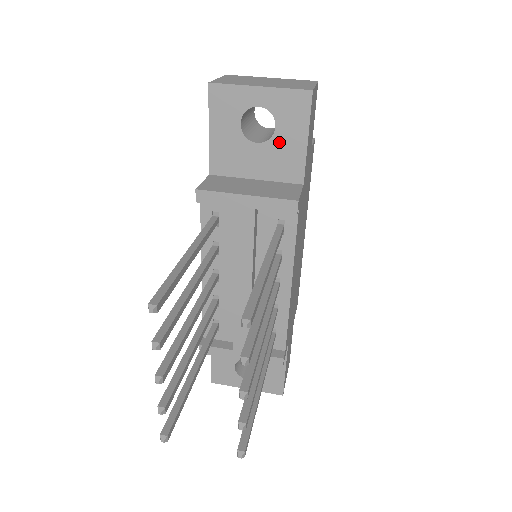
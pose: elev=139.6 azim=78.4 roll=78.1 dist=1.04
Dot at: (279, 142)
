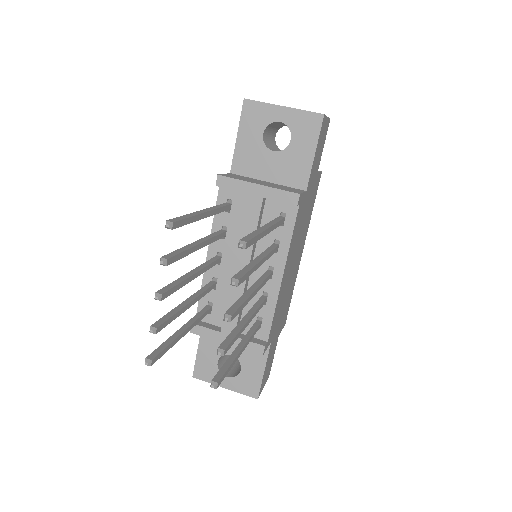
Dot at: (292, 152)
